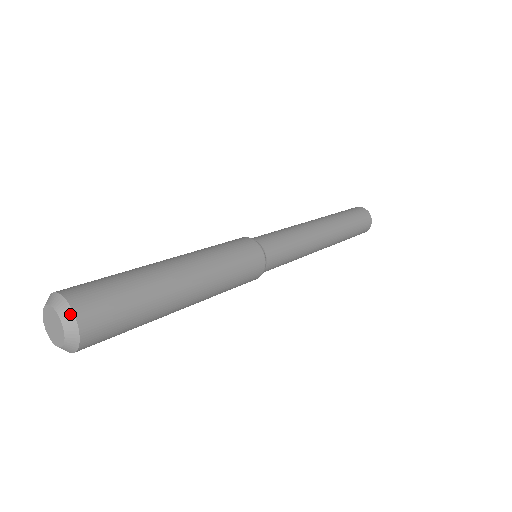
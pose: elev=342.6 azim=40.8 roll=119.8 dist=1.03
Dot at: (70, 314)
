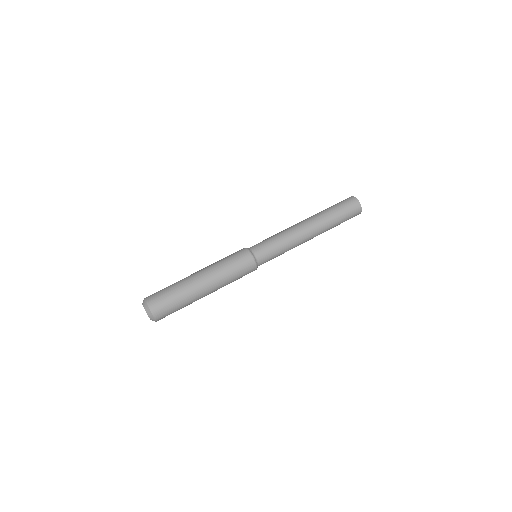
Dot at: (149, 310)
